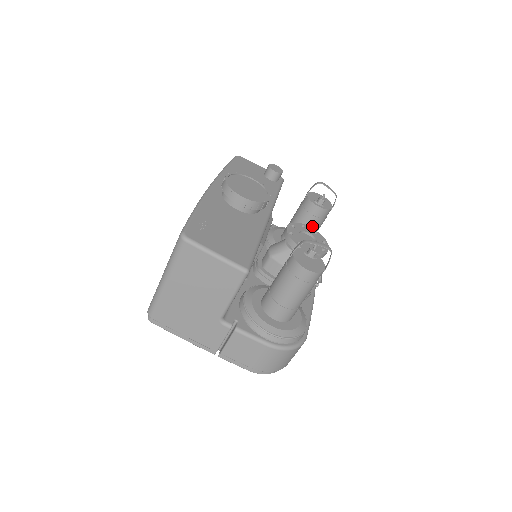
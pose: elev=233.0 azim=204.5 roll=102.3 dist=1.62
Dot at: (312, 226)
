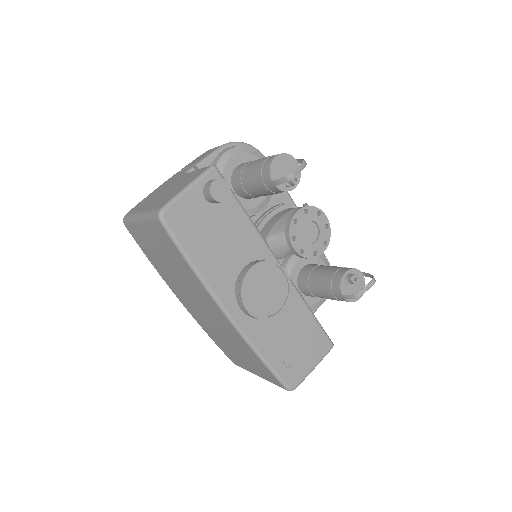
Dot at: occluded
